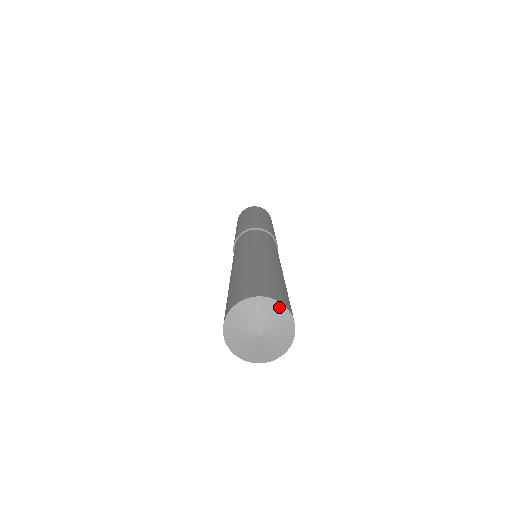
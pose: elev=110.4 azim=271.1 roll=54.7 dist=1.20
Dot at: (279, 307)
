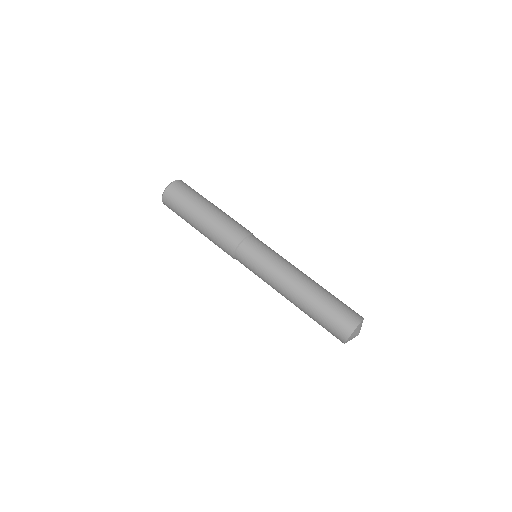
Dot at: (362, 322)
